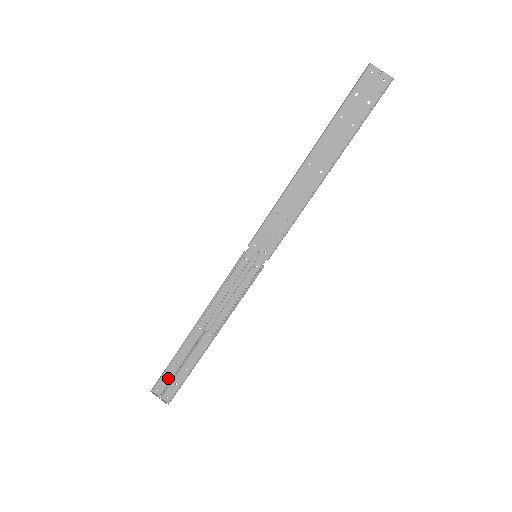
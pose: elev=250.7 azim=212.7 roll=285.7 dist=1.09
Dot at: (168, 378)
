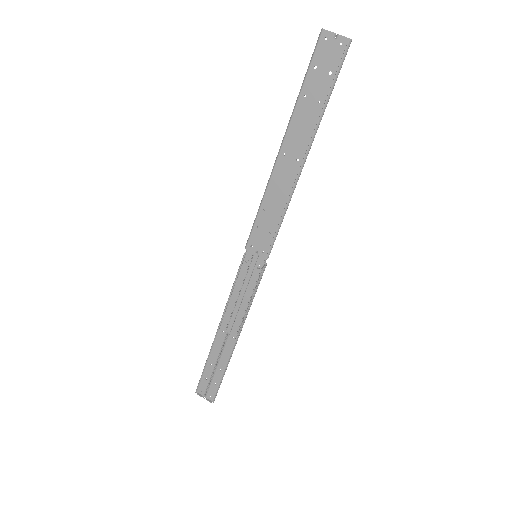
Dot at: (207, 379)
